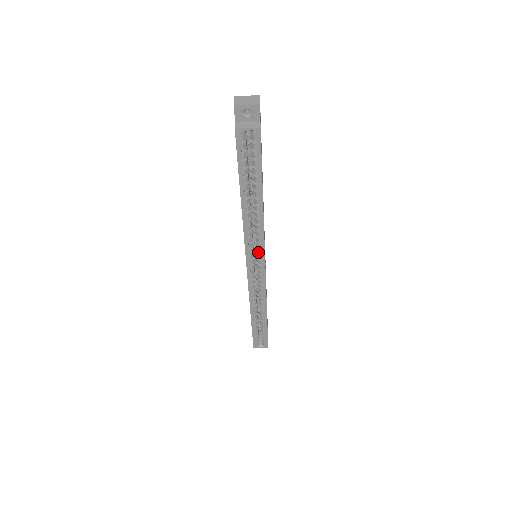
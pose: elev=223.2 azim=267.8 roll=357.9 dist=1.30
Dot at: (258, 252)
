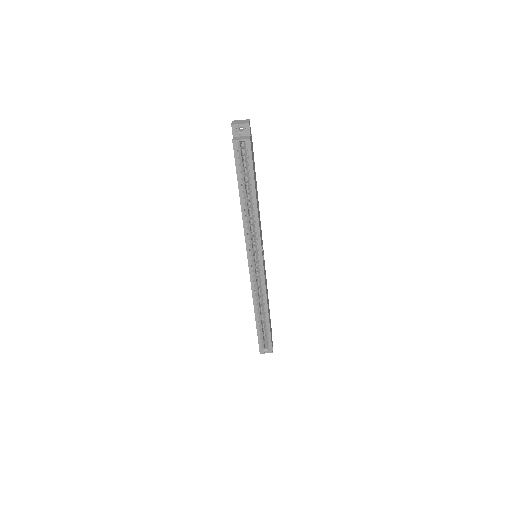
Dot at: (256, 248)
